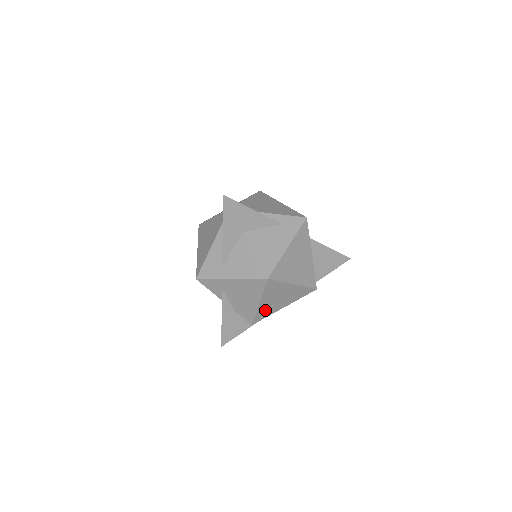
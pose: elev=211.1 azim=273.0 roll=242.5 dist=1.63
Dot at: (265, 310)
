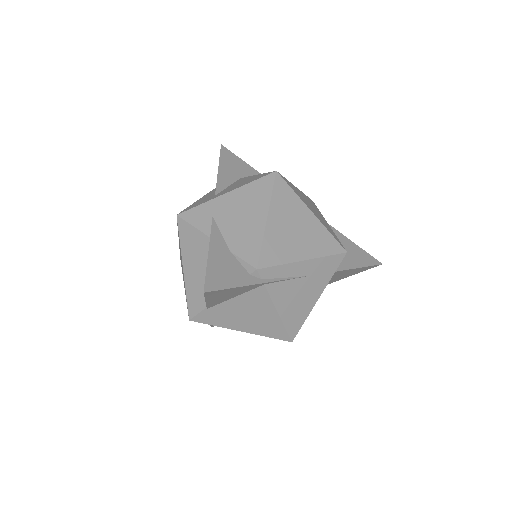
Dot at: (276, 244)
